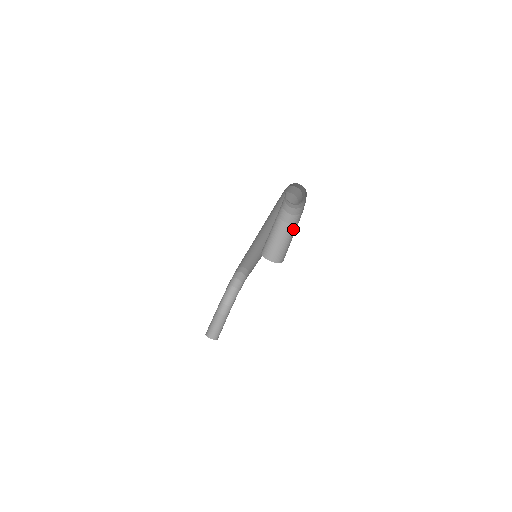
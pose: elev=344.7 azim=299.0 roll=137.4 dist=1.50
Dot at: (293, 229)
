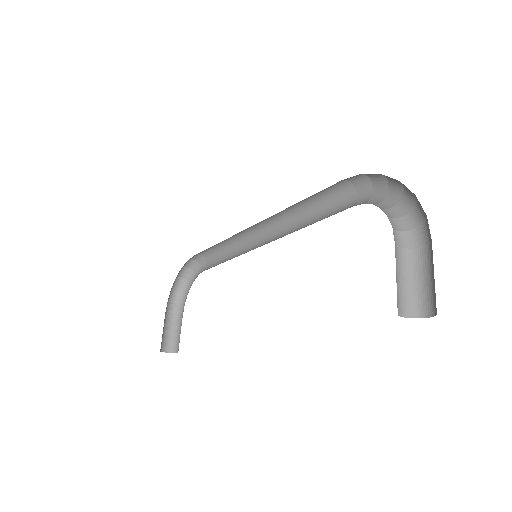
Dot at: (416, 258)
